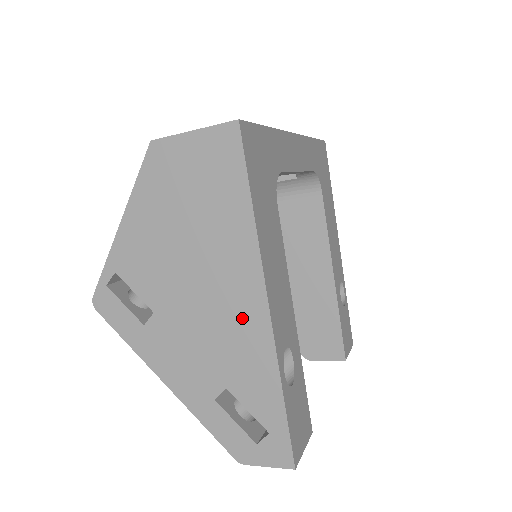
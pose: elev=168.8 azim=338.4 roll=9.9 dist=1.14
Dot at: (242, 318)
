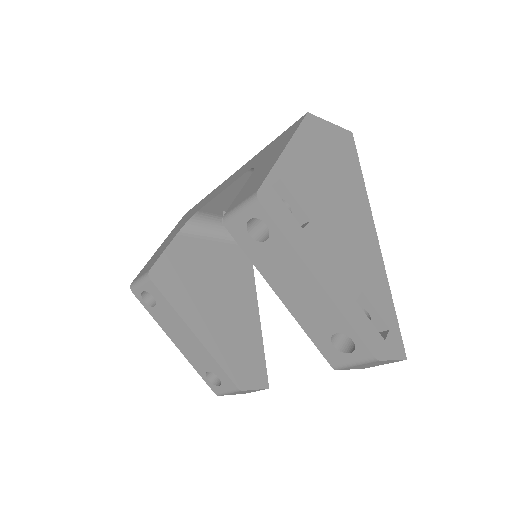
Dot at: (366, 240)
